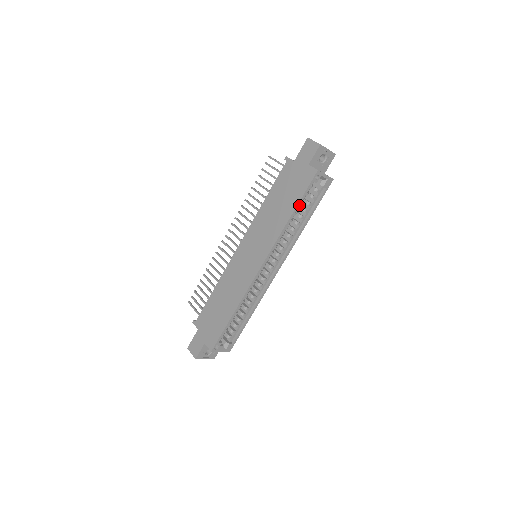
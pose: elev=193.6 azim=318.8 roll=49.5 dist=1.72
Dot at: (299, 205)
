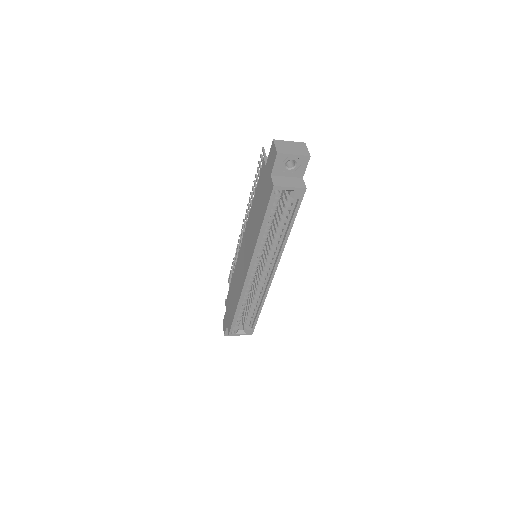
Dot at: (266, 220)
